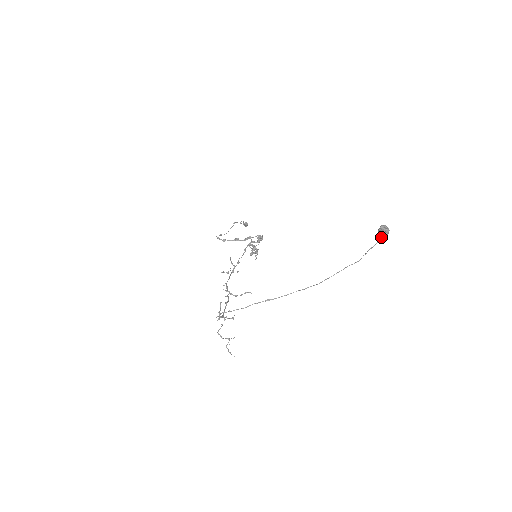
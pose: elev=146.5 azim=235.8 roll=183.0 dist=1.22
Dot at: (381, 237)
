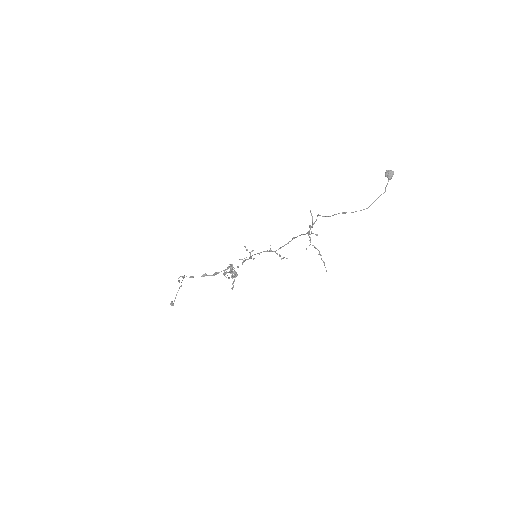
Dot at: (389, 178)
